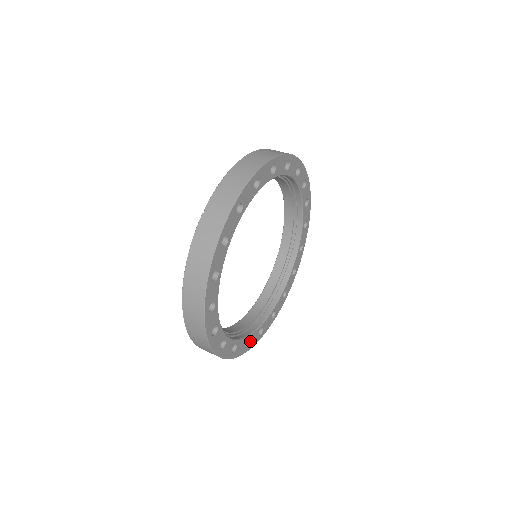
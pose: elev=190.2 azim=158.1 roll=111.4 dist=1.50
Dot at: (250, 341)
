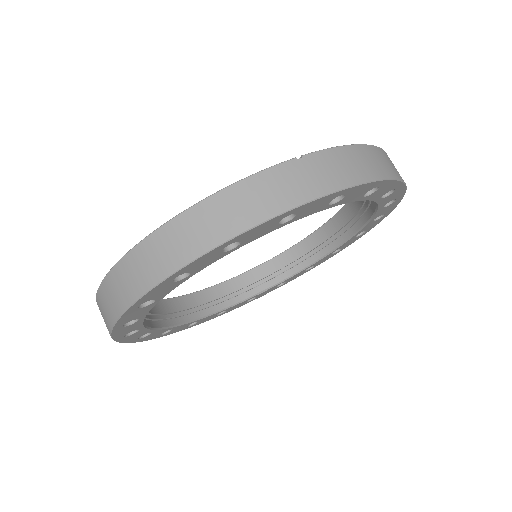
Dot at: (149, 334)
